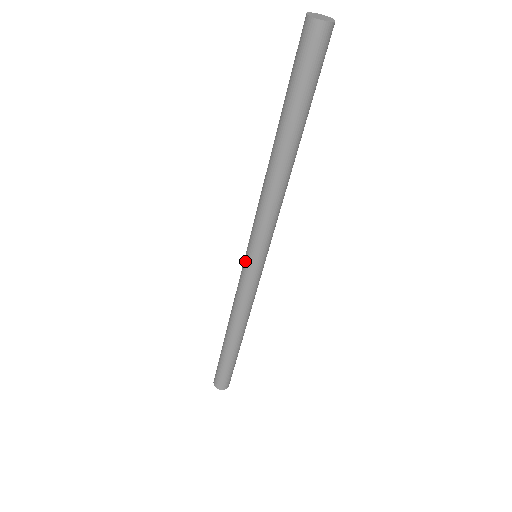
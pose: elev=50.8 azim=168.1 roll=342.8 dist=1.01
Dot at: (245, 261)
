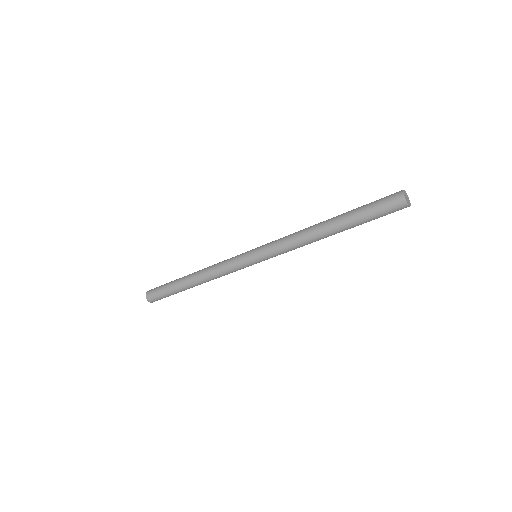
Dot at: (249, 251)
